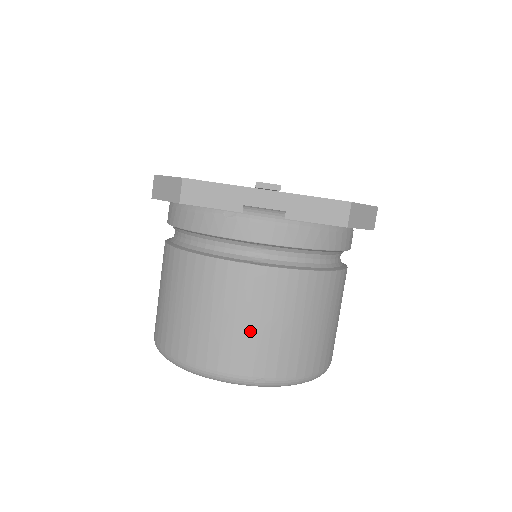
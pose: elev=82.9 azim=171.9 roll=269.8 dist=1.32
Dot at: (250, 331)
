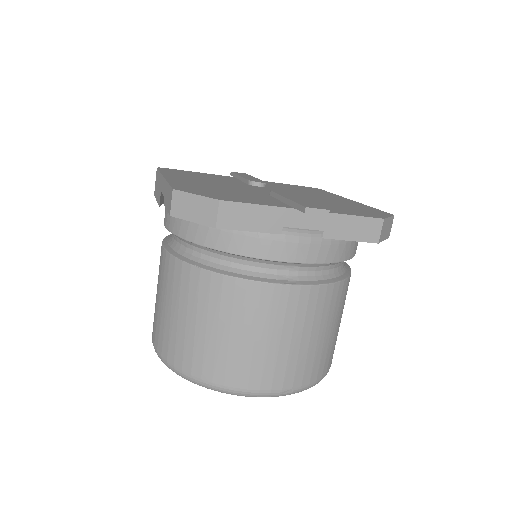
Dot at: (282, 348)
